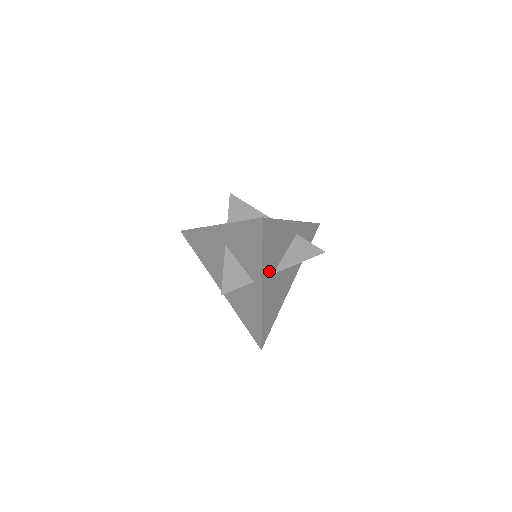
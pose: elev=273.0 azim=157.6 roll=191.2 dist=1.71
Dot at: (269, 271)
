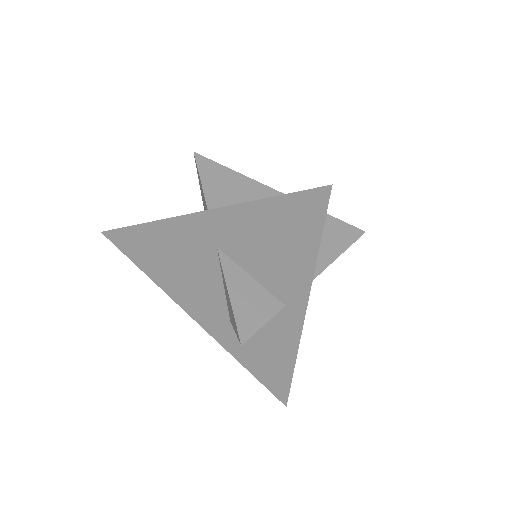
Dot at: occluded
